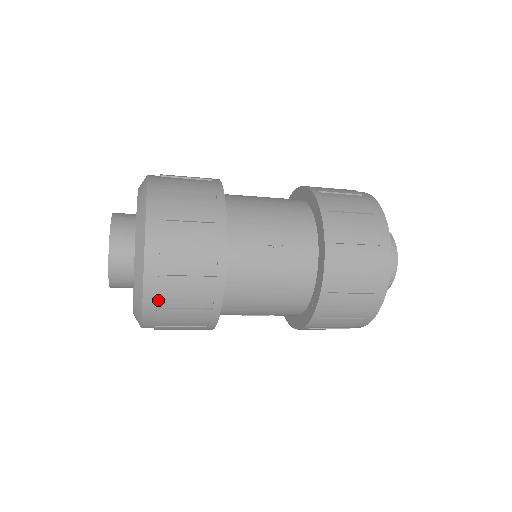
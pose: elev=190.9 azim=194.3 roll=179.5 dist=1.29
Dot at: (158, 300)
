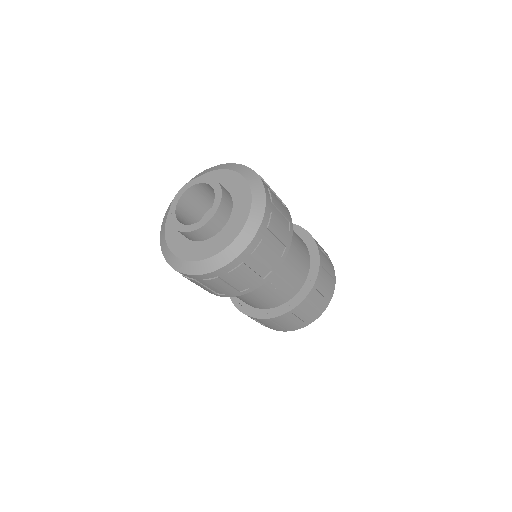
Dot at: (201, 279)
